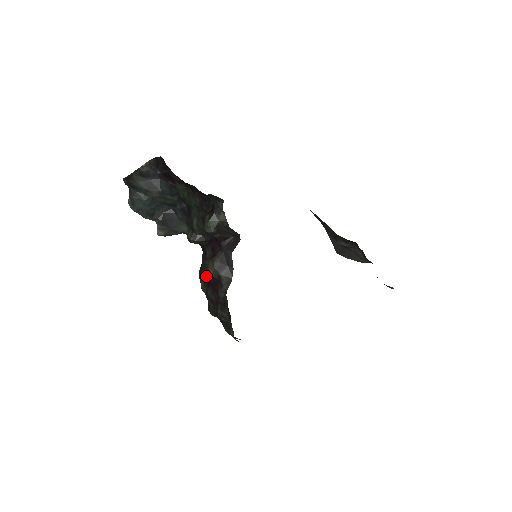
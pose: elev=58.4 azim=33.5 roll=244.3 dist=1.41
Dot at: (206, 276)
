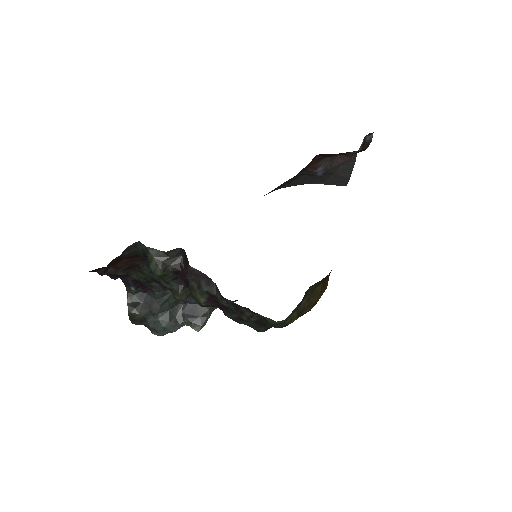
Dot at: (202, 305)
